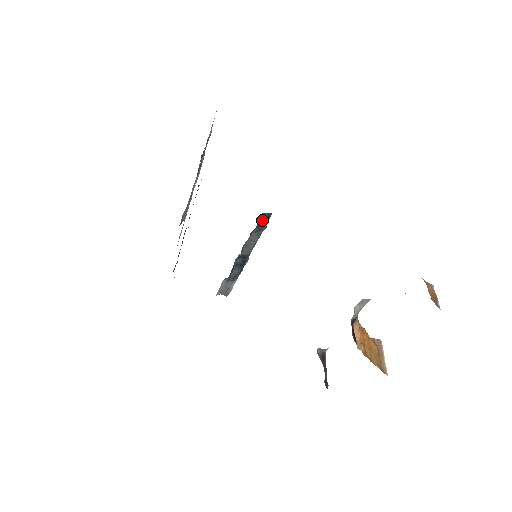
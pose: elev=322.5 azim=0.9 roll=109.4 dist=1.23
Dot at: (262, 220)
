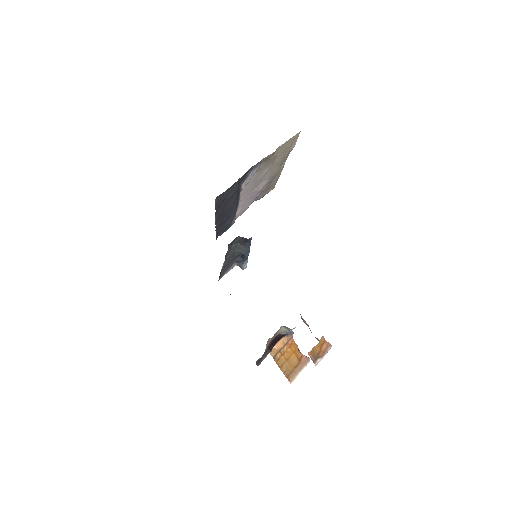
Dot at: (241, 240)
